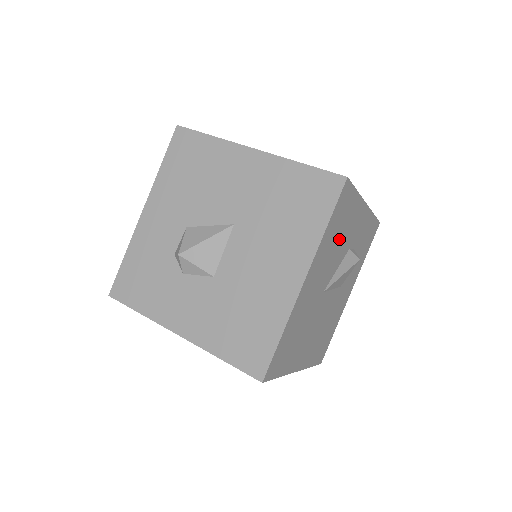
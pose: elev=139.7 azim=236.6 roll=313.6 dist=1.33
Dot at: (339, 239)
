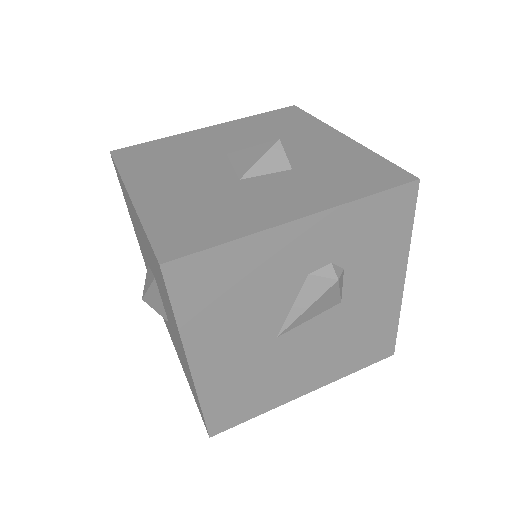
Dot at: (246, 295)
